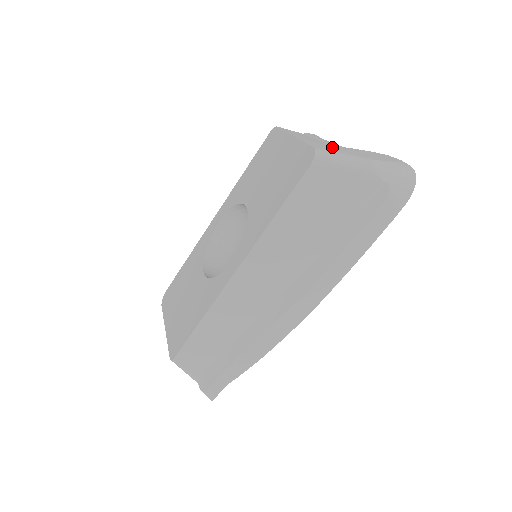
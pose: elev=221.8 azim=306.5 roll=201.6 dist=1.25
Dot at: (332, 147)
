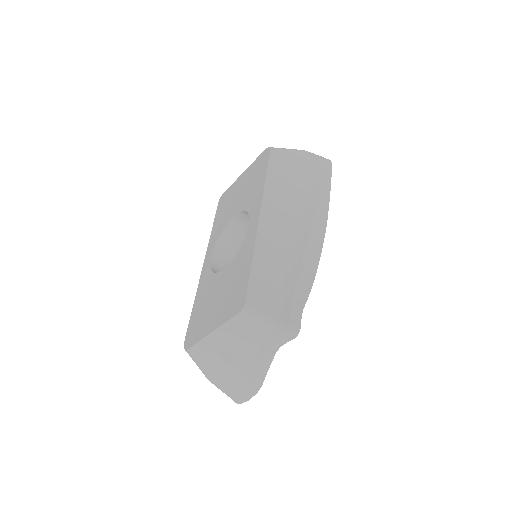
Dot at: occluded
